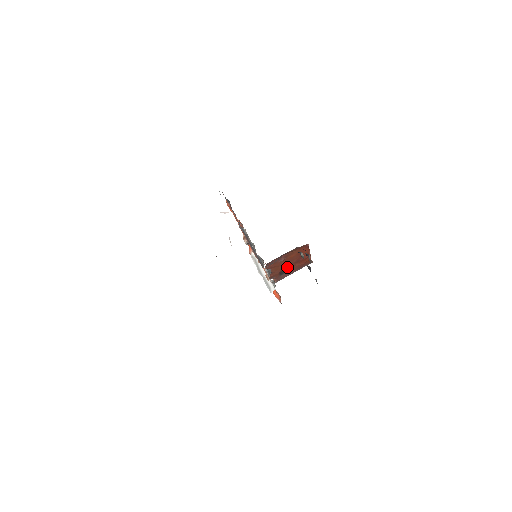
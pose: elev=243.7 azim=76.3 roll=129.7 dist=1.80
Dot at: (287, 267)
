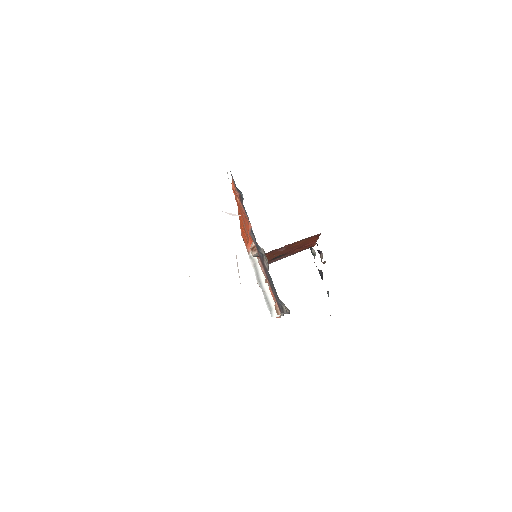
Dot at: (284, 253)
